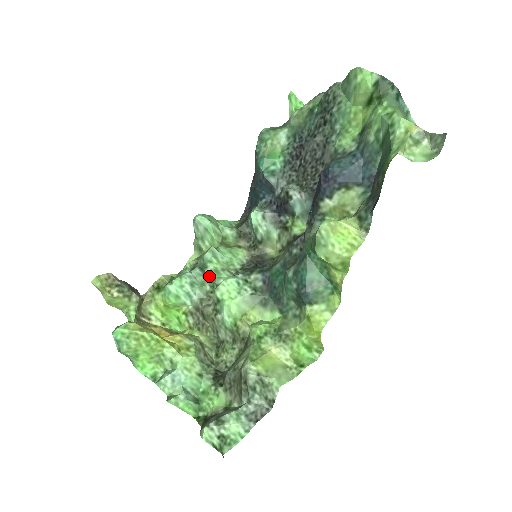
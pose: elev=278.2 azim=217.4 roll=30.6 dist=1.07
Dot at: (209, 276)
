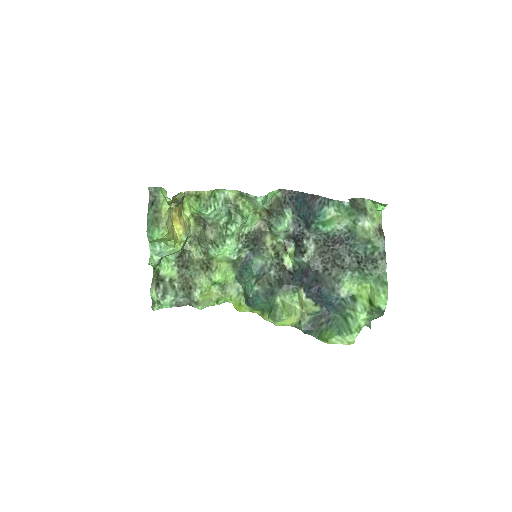
Dot at: (227, 230)
